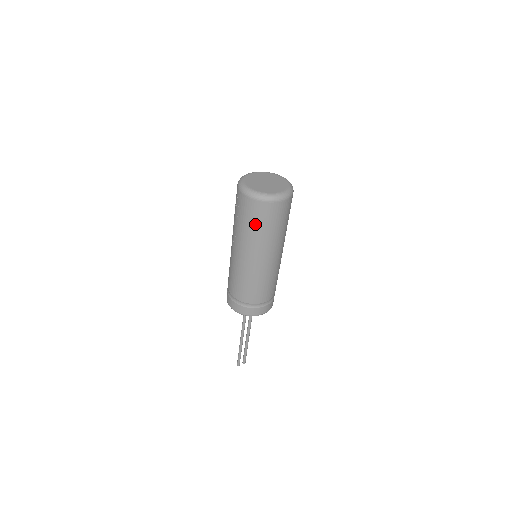
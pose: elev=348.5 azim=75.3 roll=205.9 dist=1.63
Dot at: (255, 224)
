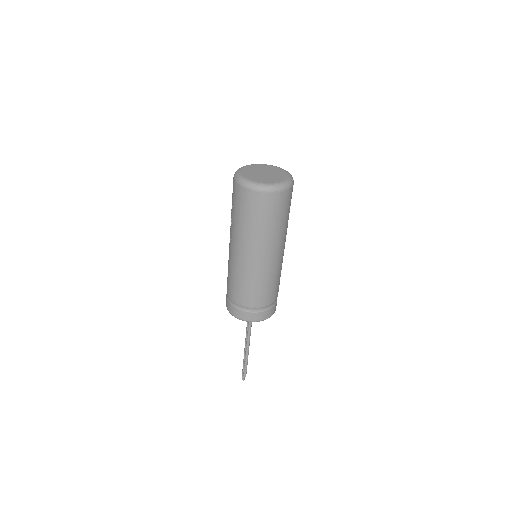
Dot at: (247, 216)
